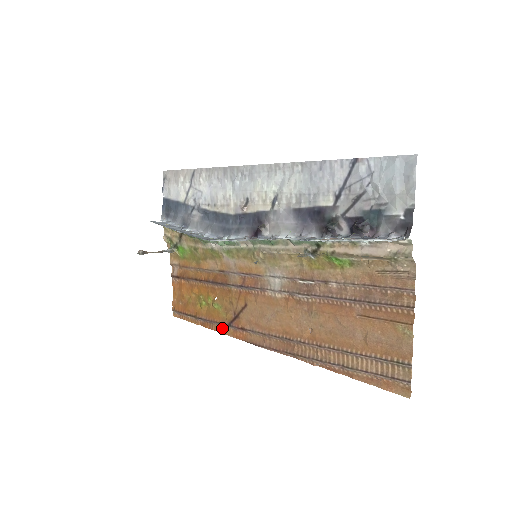
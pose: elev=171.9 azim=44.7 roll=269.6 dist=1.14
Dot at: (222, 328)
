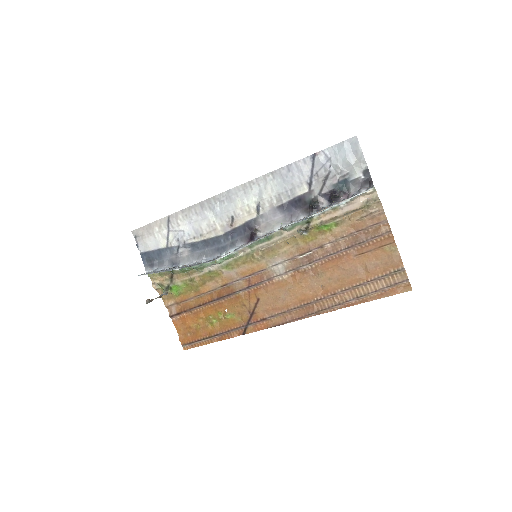
Dot at: (241, 331)
